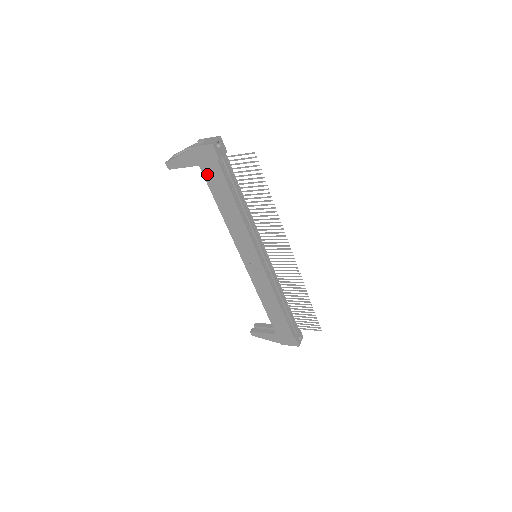
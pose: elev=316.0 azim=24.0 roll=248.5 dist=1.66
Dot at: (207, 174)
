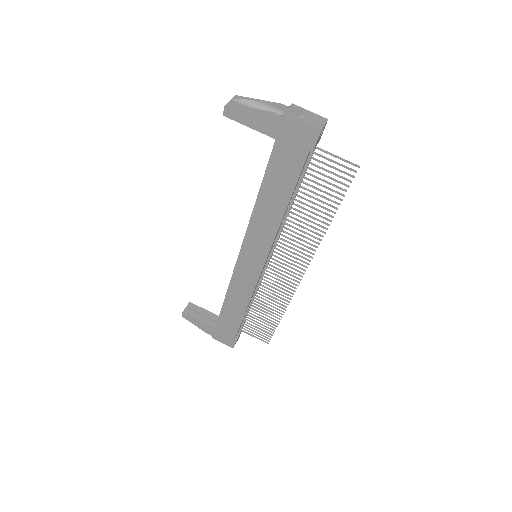
Dot at: (278, 154)
